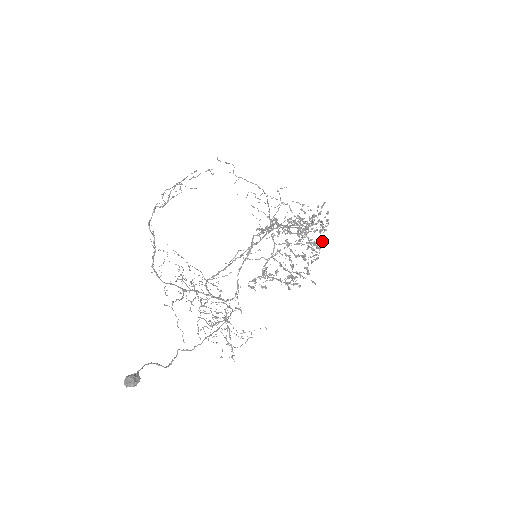
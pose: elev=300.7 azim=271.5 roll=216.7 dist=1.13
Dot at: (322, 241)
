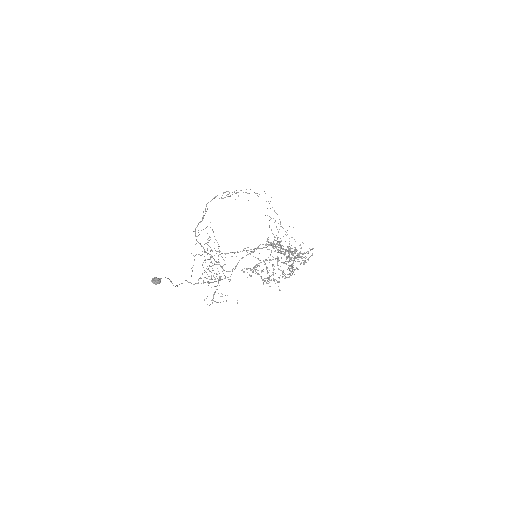
Dot at: (298, 269)
